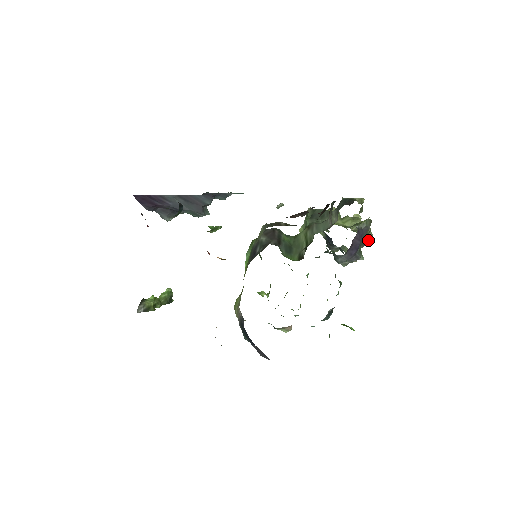
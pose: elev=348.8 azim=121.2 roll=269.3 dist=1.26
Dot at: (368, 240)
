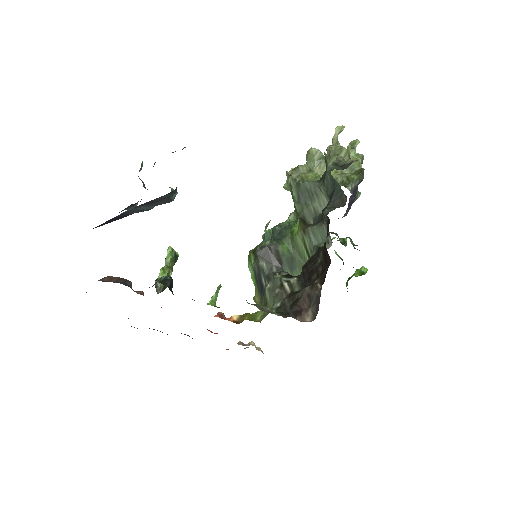
Dot at: occluded
